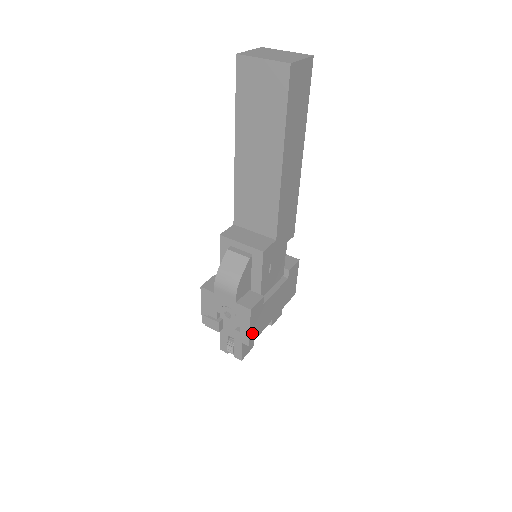
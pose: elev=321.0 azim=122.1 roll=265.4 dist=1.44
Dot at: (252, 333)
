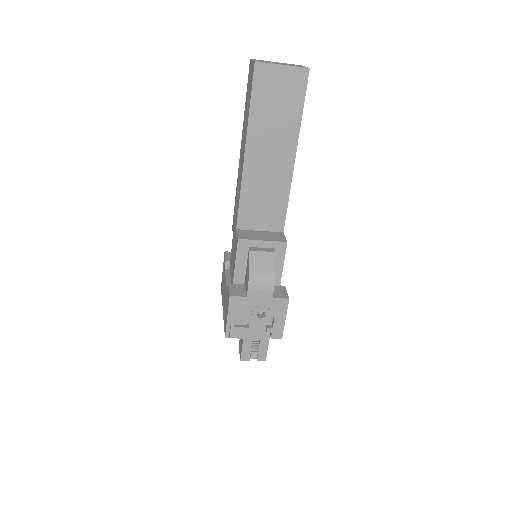
Dot at: (283, 325)
